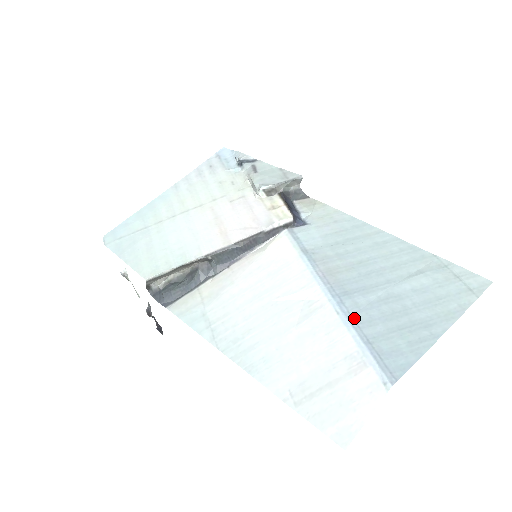
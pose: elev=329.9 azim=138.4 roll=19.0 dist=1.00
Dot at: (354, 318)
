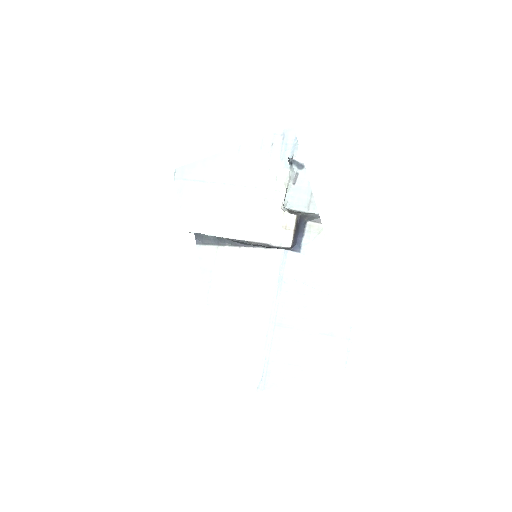
Dot at: (272, 344)
